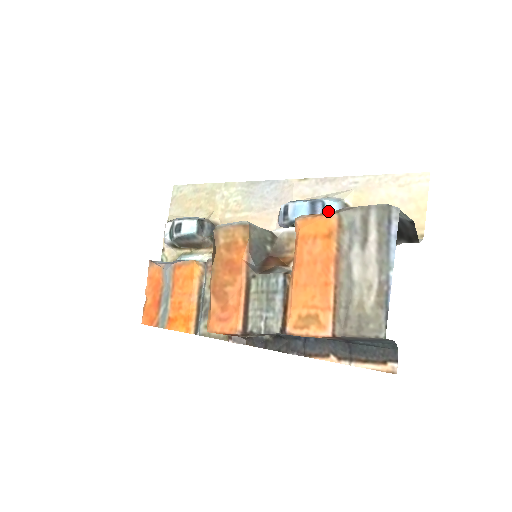
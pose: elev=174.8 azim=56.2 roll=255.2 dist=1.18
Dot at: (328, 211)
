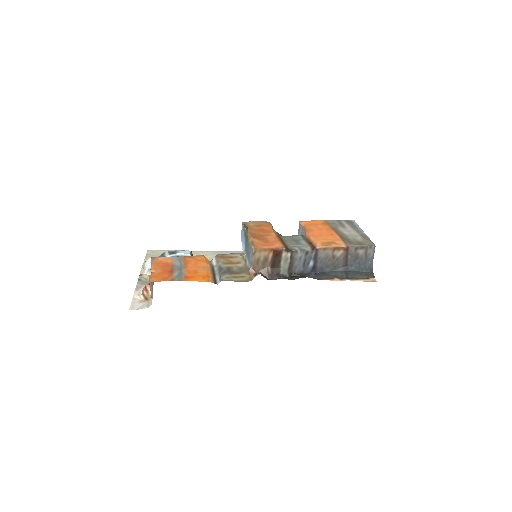
Dot at: occluded
